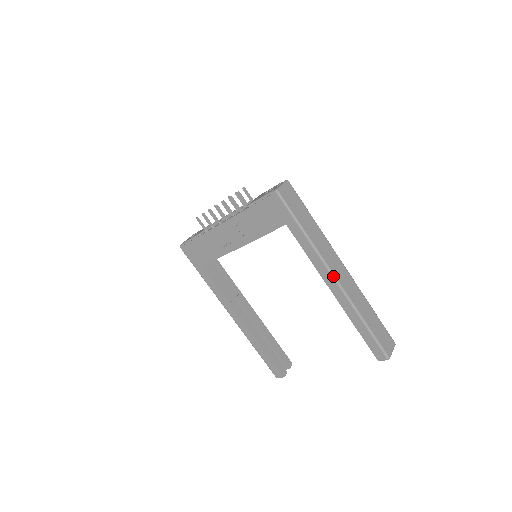
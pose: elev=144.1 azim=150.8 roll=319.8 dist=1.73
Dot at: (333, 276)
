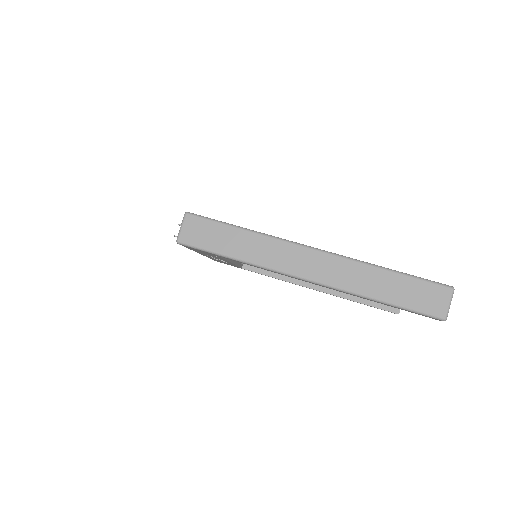
Dot at: (301, 279)
